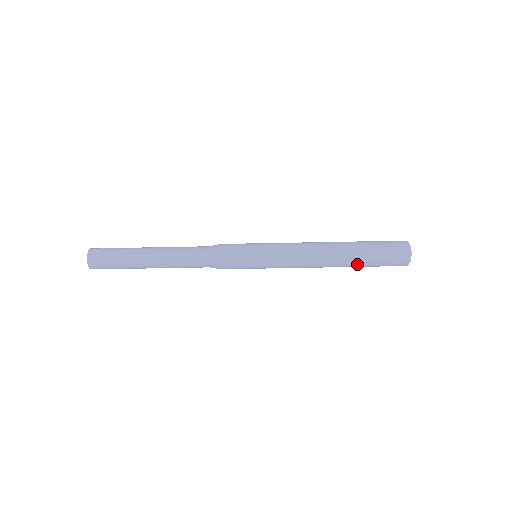
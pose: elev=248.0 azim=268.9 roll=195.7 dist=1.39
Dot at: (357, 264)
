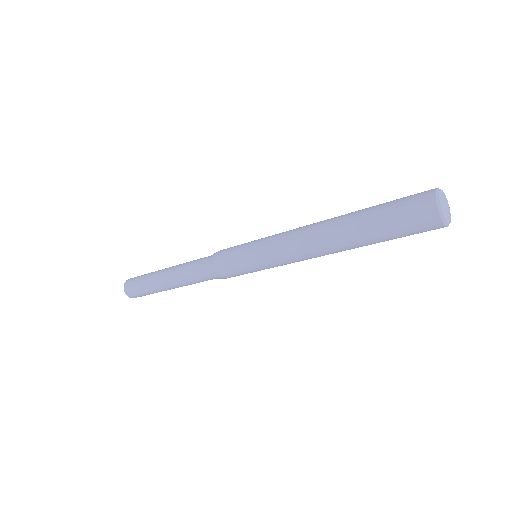
Dot at: occluded
